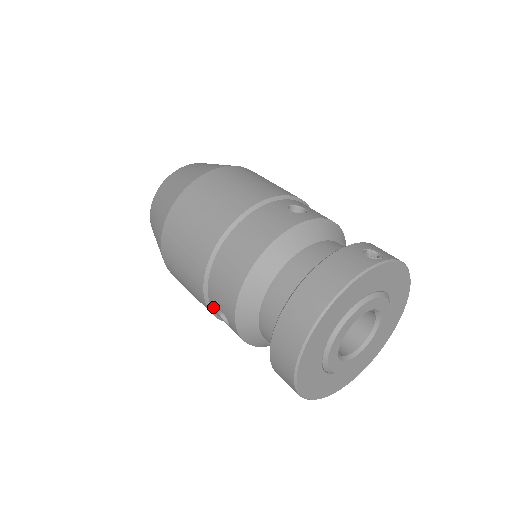
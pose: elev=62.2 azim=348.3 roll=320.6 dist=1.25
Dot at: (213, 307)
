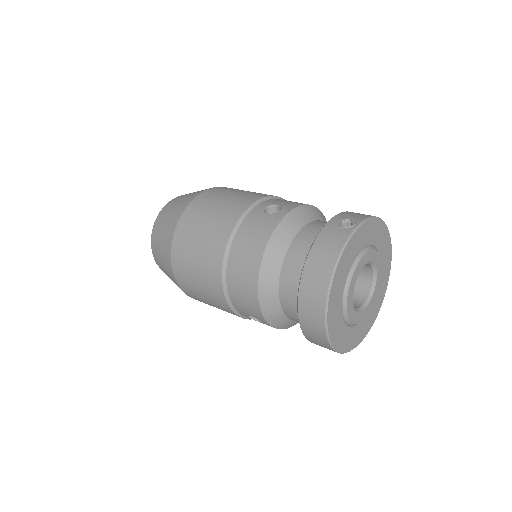
Dot at: (242, 314)
